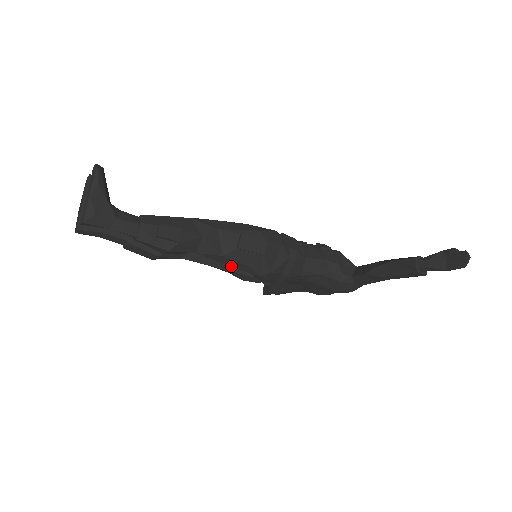
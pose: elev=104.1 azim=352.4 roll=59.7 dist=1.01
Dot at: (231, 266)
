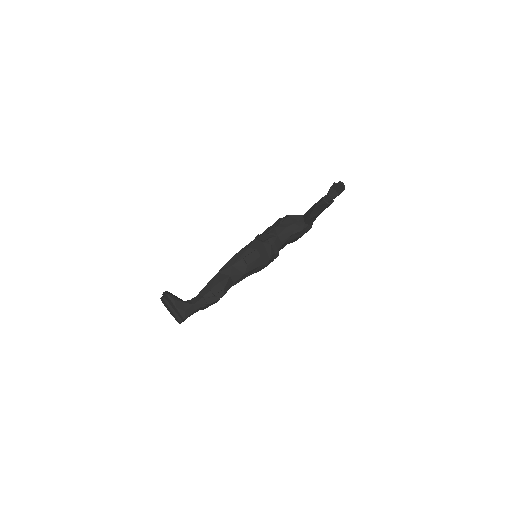
Dot at: occluded
